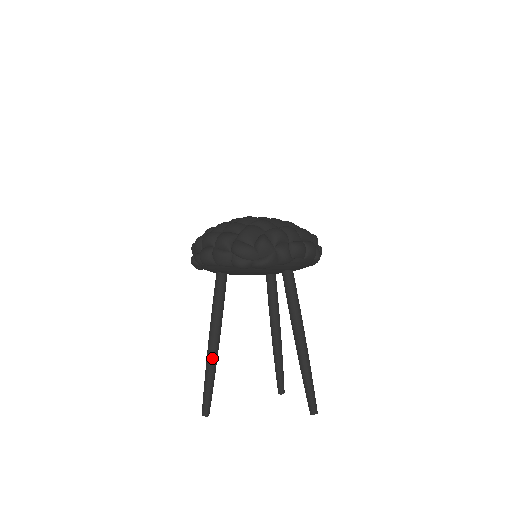
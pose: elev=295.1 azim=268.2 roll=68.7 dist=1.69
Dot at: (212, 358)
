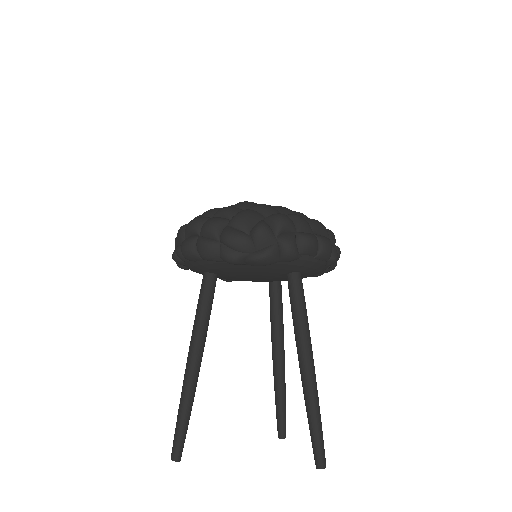
Dot at: (190, 382)
